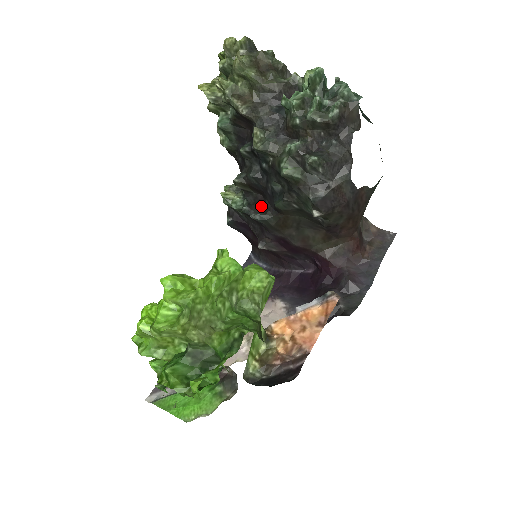
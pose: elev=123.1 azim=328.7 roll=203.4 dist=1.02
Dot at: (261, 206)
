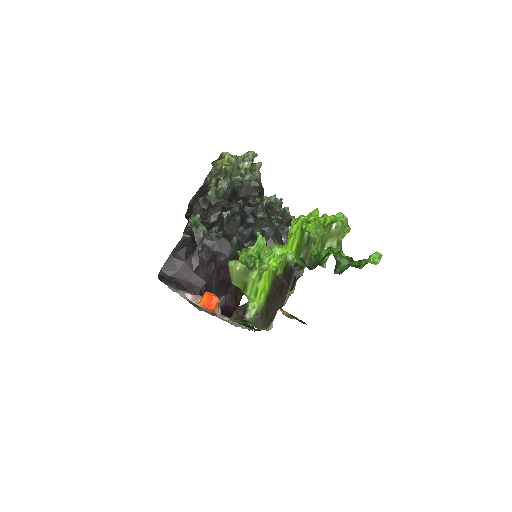
Dot at: (229, 238)
